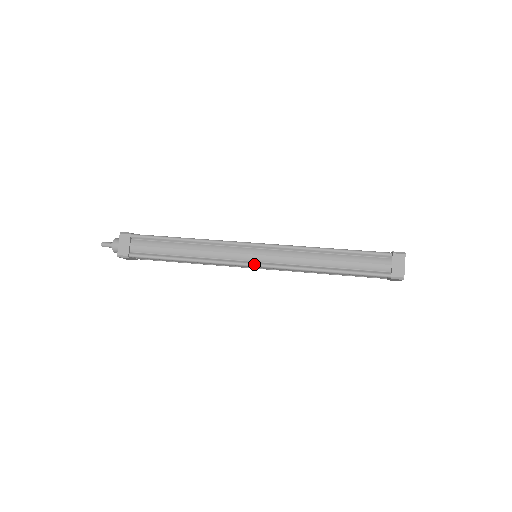
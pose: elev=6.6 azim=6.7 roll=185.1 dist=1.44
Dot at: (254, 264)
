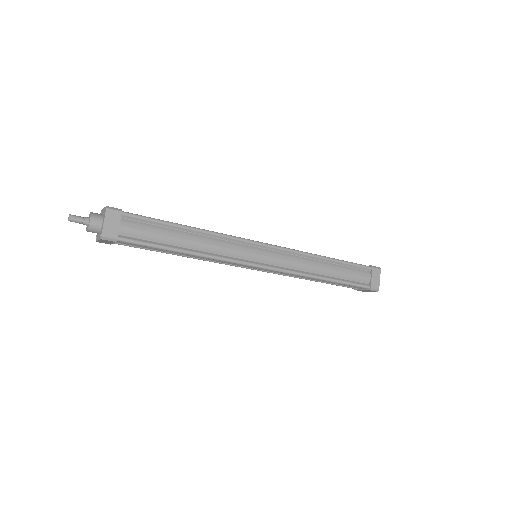
Dot at: (261, 265)
